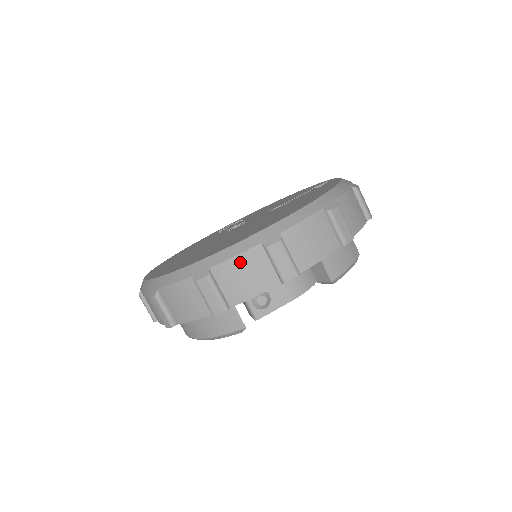
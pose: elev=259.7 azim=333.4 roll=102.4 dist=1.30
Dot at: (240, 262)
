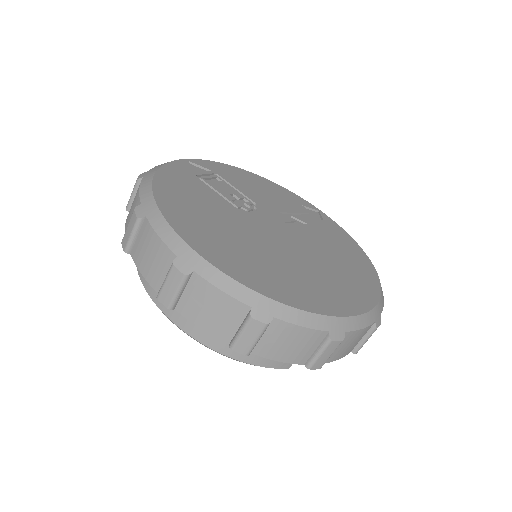
Dot at: (360, 334)
